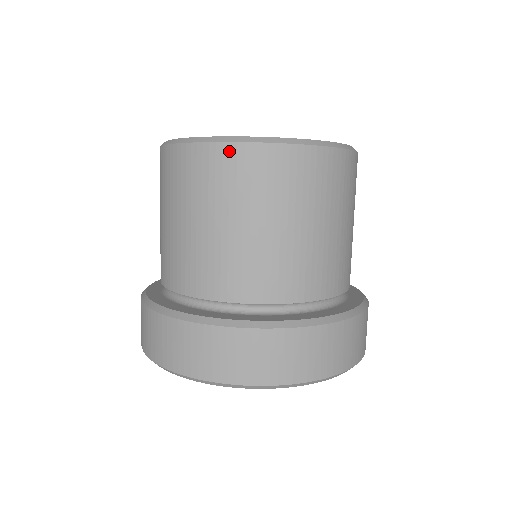
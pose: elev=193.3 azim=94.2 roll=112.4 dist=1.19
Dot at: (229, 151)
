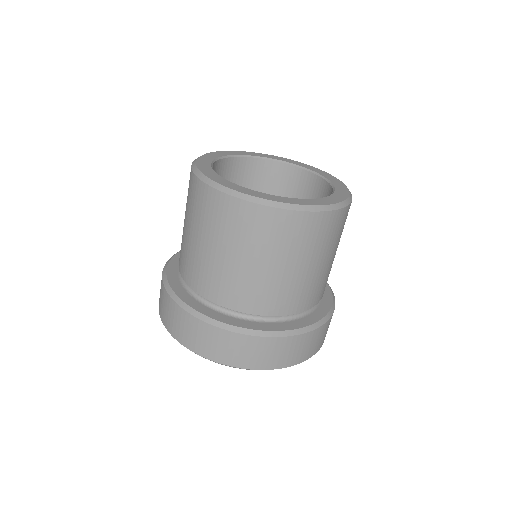
Dot at: (268, 213)
